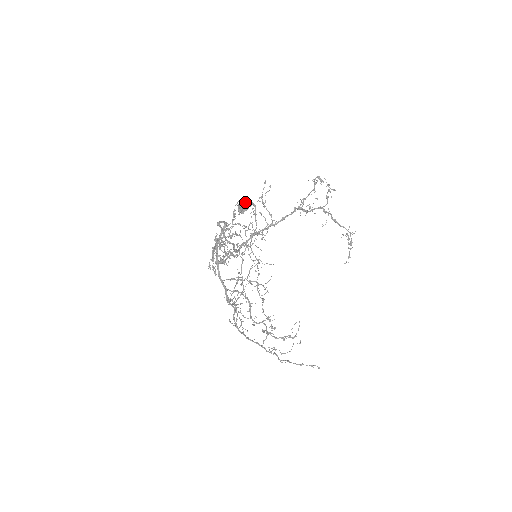
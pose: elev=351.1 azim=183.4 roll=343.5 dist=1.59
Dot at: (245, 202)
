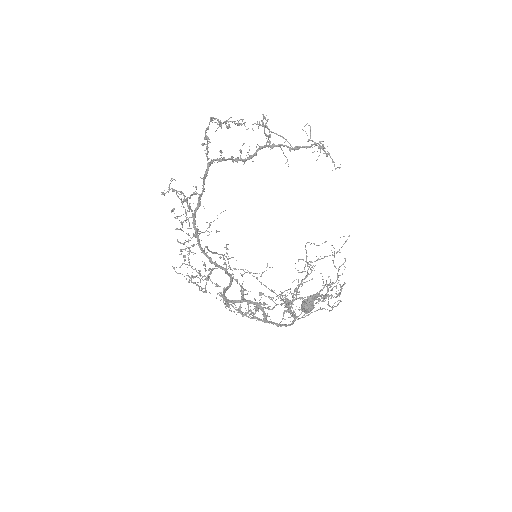
Dot at: (311, 306)
